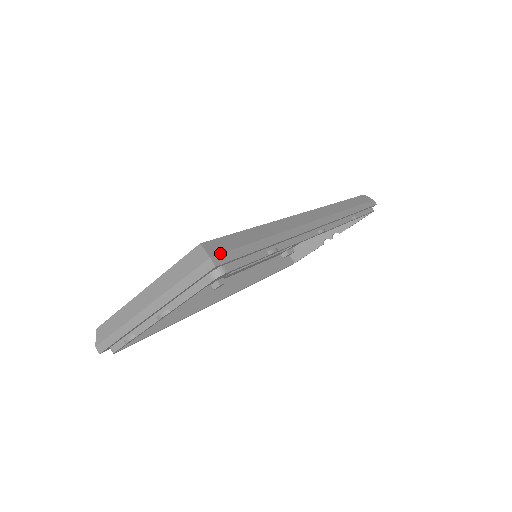
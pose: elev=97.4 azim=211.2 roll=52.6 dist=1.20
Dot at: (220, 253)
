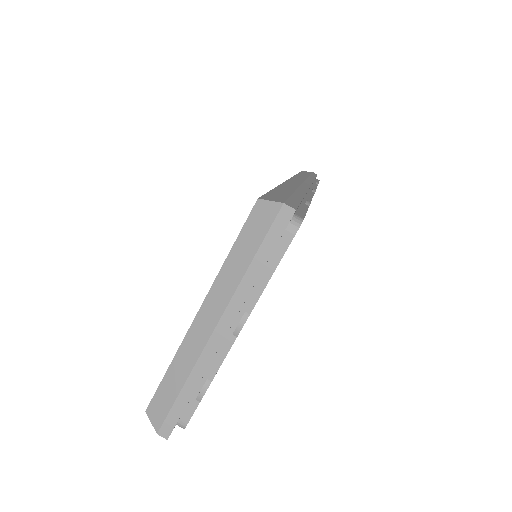
Dot at: (285, 200)
